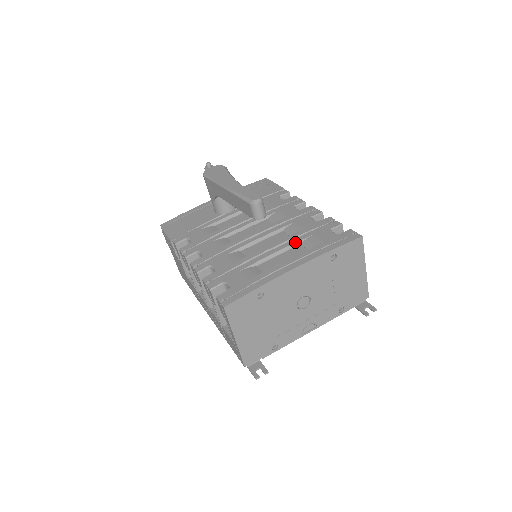
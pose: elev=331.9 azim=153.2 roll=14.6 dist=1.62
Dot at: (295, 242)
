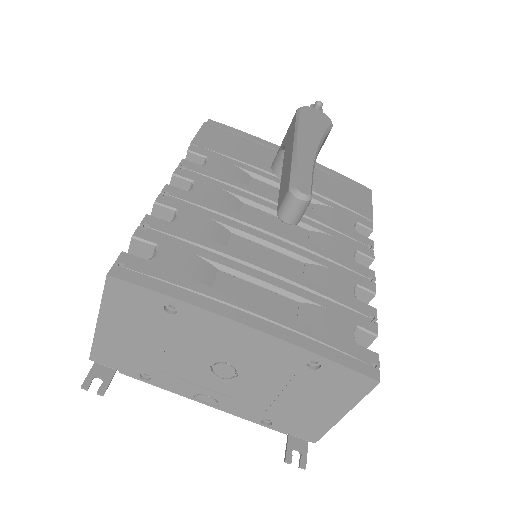
Dot at: (296, 293)
